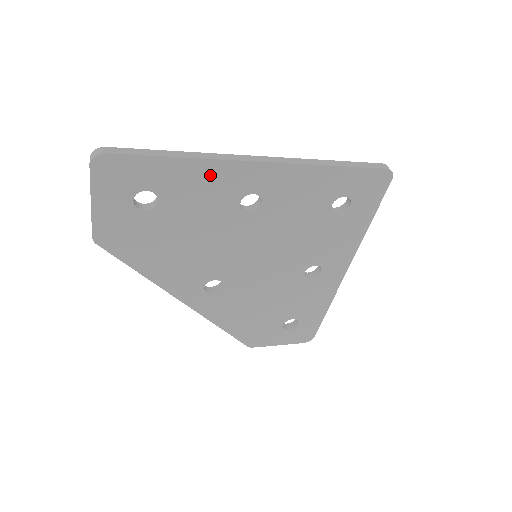
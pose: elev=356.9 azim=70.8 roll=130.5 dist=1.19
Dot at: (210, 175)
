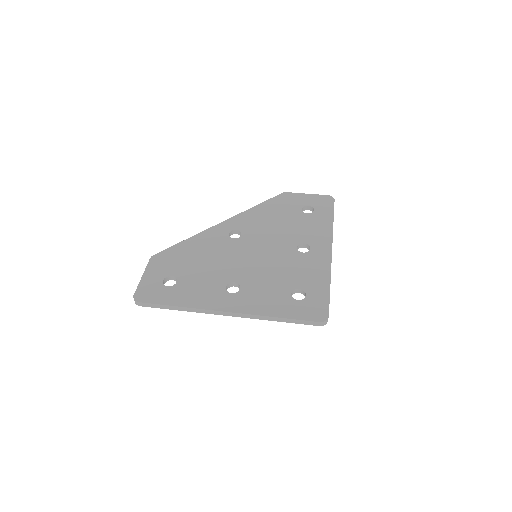
Dot at: occluded
